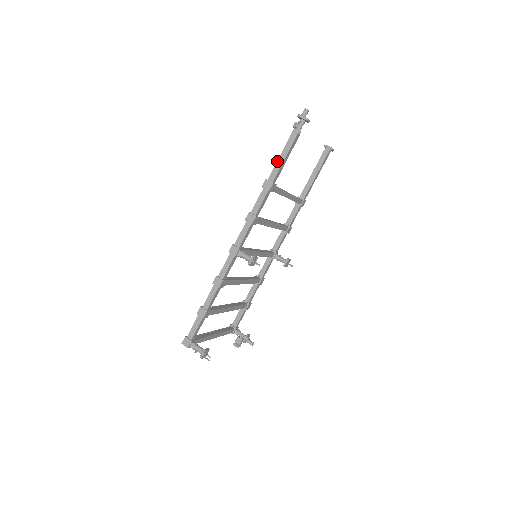
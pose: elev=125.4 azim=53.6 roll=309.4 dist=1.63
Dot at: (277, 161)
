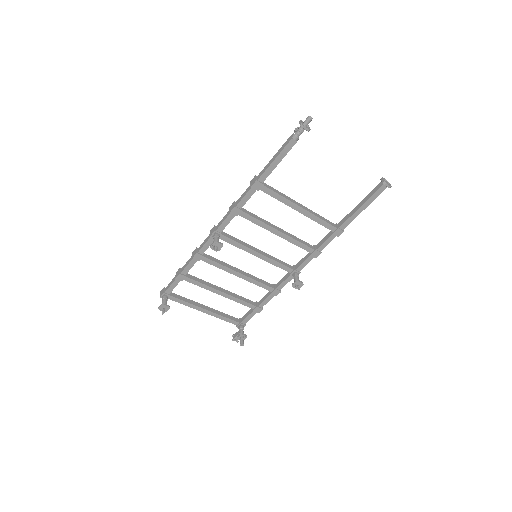
Dot at: (269, 161)
